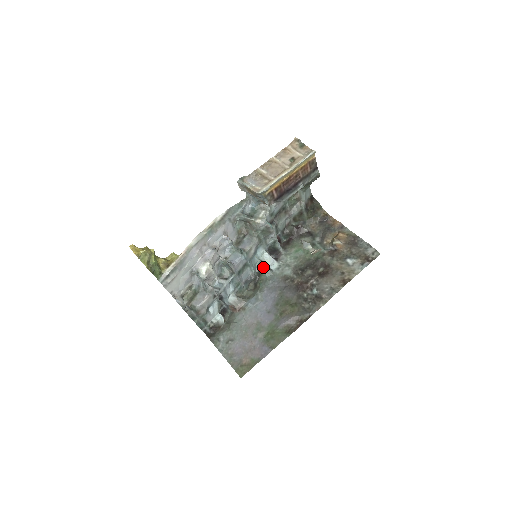
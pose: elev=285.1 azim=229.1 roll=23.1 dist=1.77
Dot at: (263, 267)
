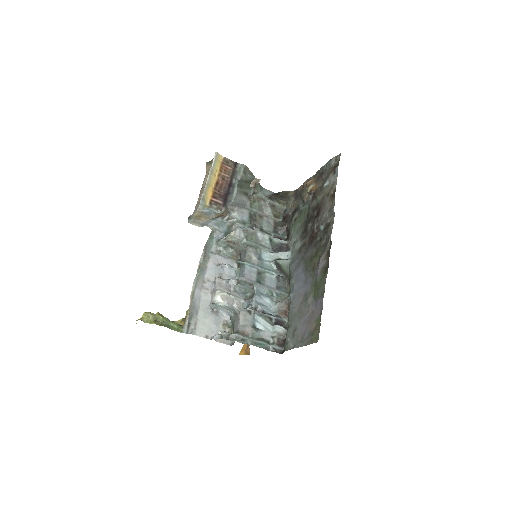
Dot at: (279, 263)
